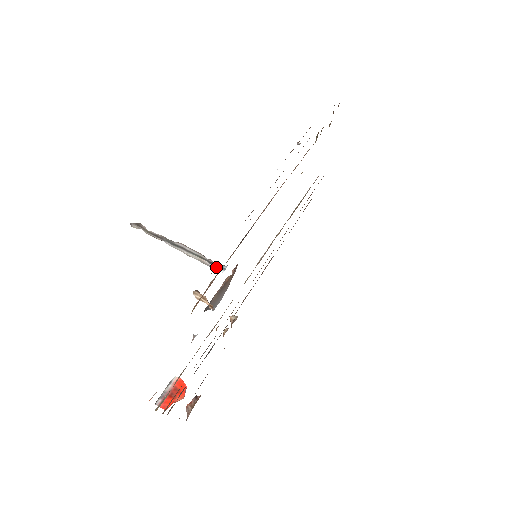
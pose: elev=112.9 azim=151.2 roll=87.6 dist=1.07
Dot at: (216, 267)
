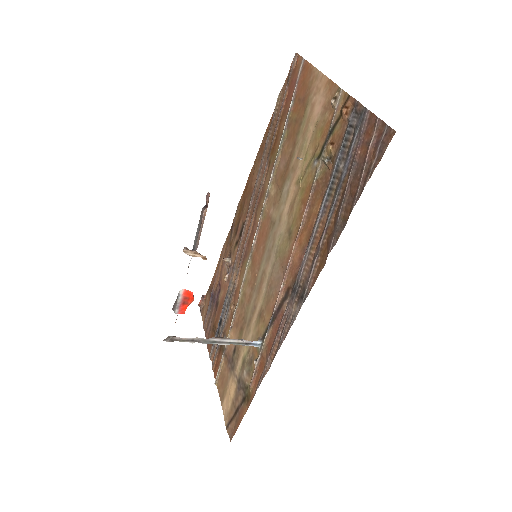
Dot at: occluded
